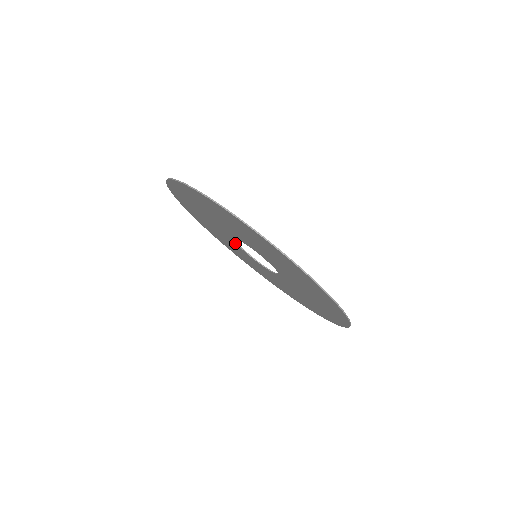
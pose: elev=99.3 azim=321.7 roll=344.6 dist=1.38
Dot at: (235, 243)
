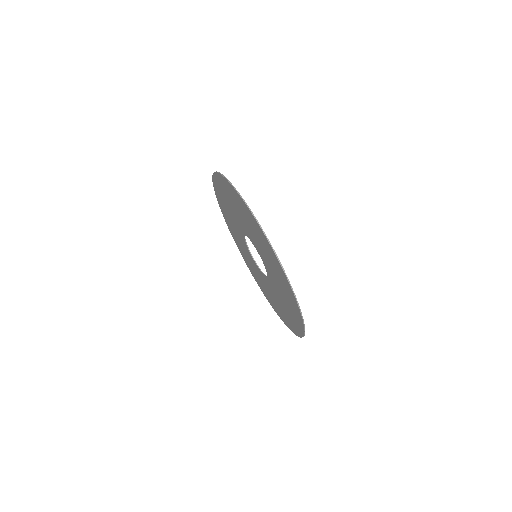
Dot at: (255, 264)
